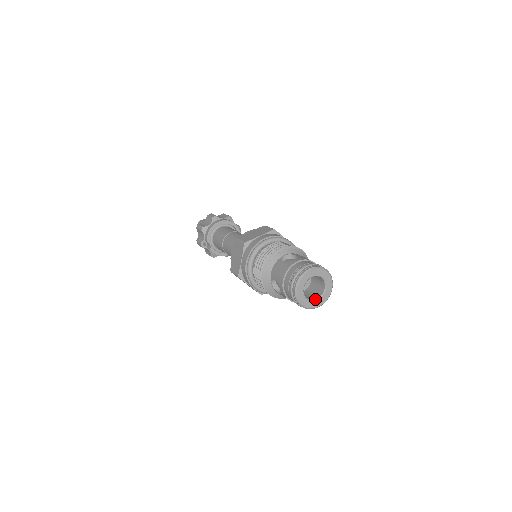
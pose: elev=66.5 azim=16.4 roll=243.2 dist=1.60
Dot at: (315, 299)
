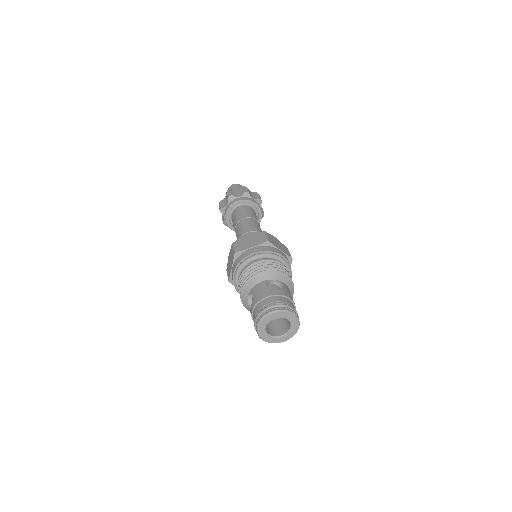
Dot at: (289, 329)
